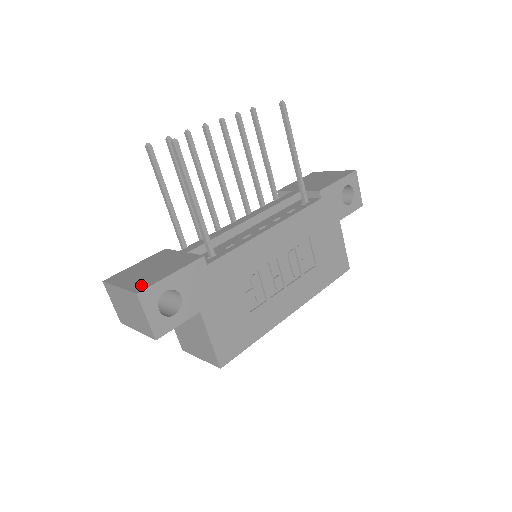
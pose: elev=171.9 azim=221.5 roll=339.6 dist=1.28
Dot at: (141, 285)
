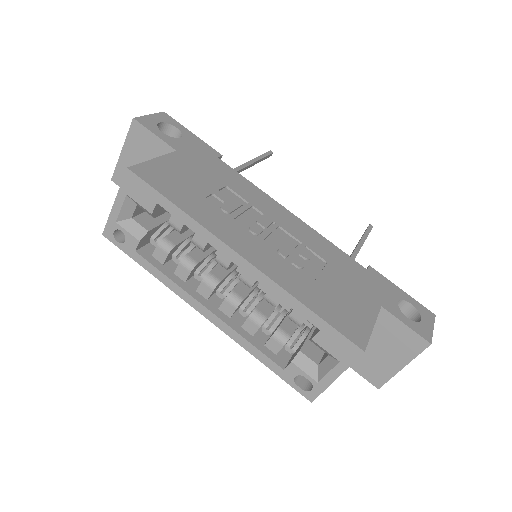
Dot at: occluded
